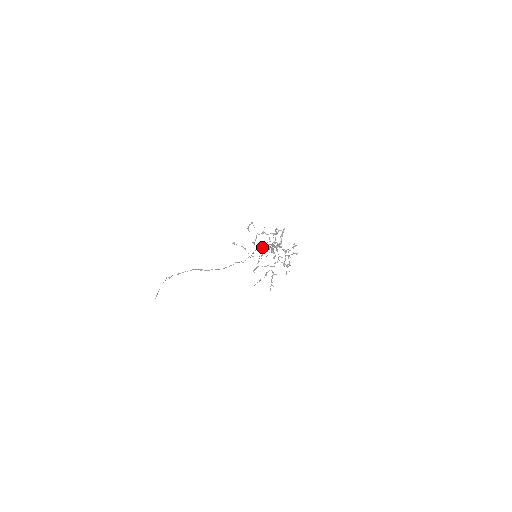
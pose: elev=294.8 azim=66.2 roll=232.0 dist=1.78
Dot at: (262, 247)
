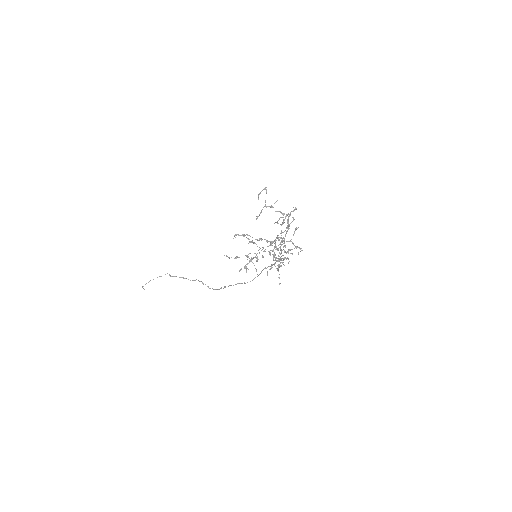
Dot at: (271, 265)
